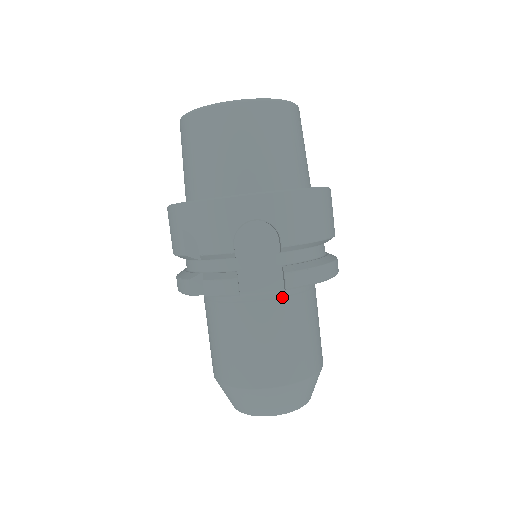
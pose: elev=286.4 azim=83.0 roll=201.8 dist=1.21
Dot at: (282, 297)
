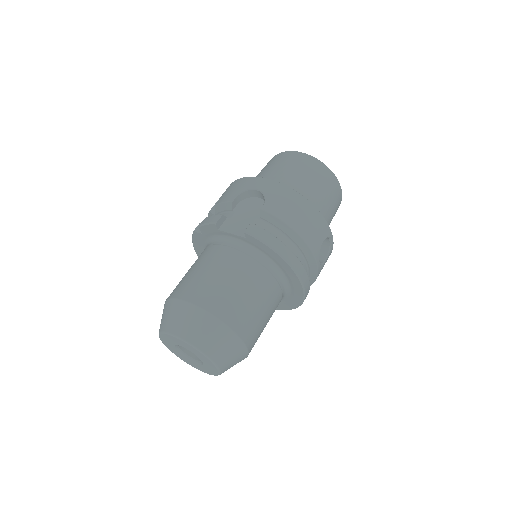
Dot at: (243, 252)
